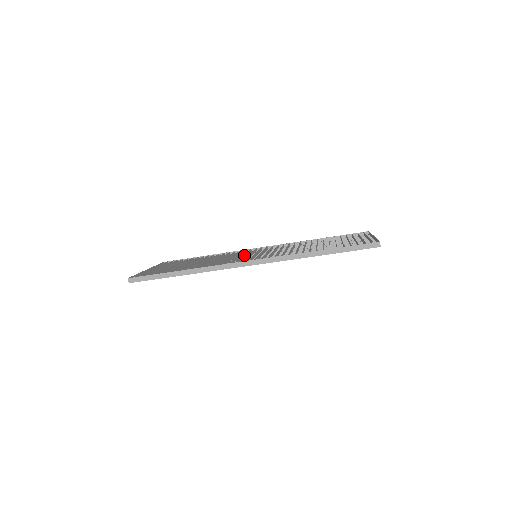
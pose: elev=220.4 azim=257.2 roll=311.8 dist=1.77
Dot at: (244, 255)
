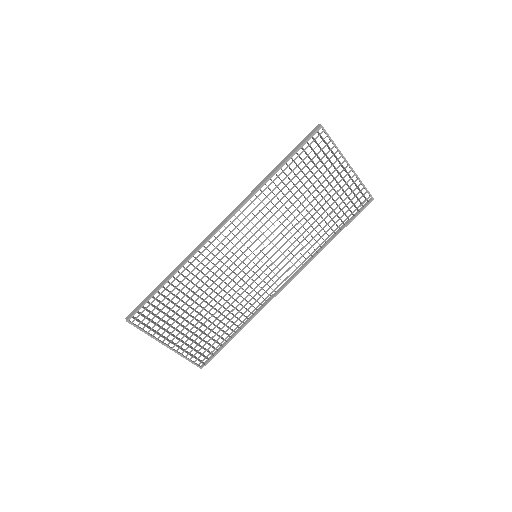
Dot at: occluded
